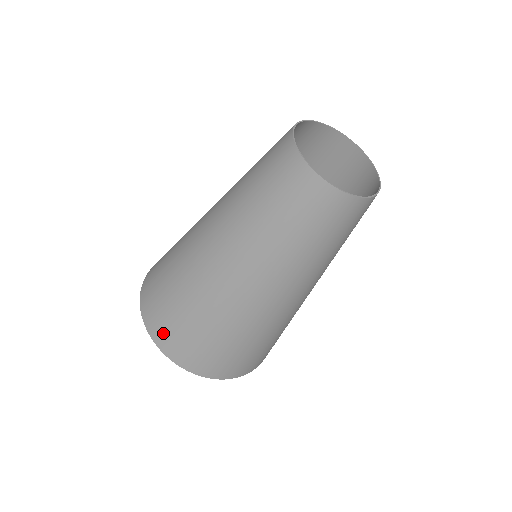
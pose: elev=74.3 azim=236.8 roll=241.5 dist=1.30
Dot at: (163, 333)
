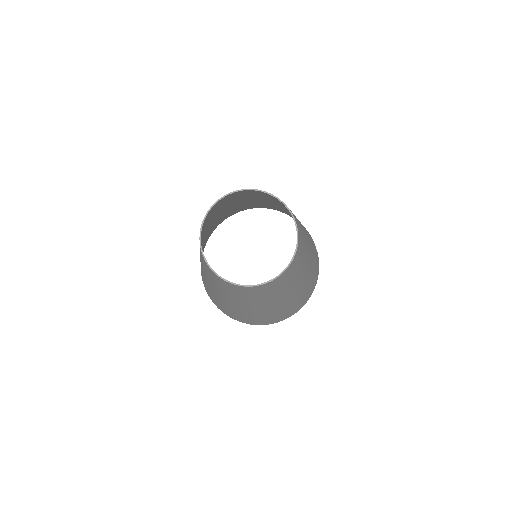
Dot at: (252, 323)
